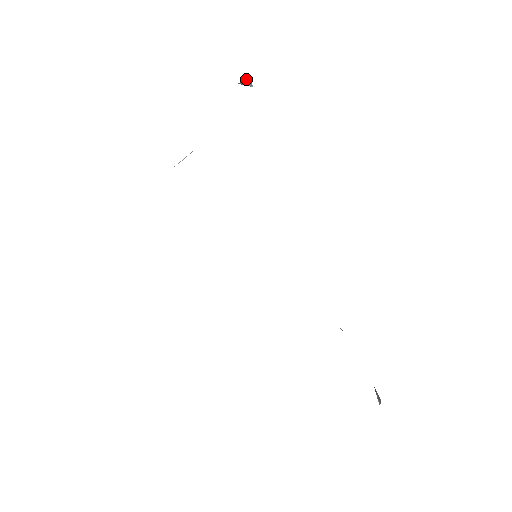
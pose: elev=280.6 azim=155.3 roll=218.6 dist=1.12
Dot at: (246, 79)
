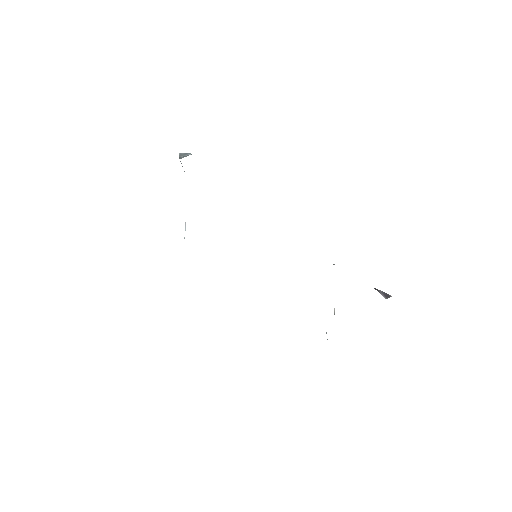
Dot at: (182, 153)
